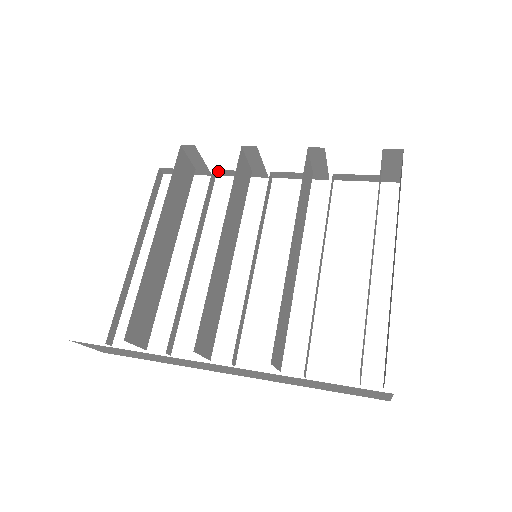
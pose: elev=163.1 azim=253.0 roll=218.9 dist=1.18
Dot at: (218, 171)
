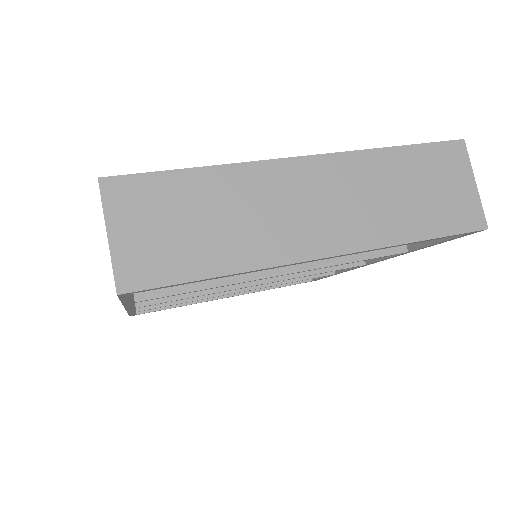
Dot at: occluded
